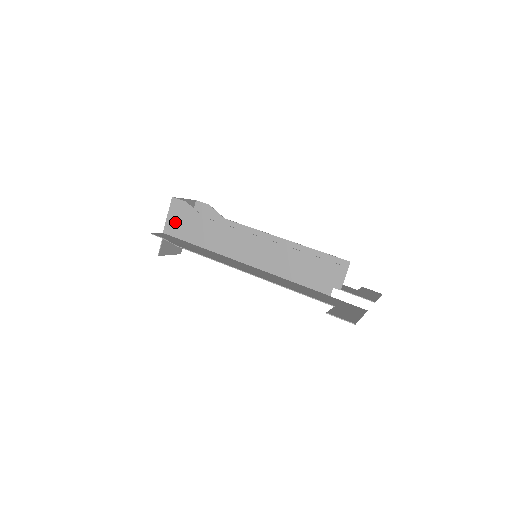
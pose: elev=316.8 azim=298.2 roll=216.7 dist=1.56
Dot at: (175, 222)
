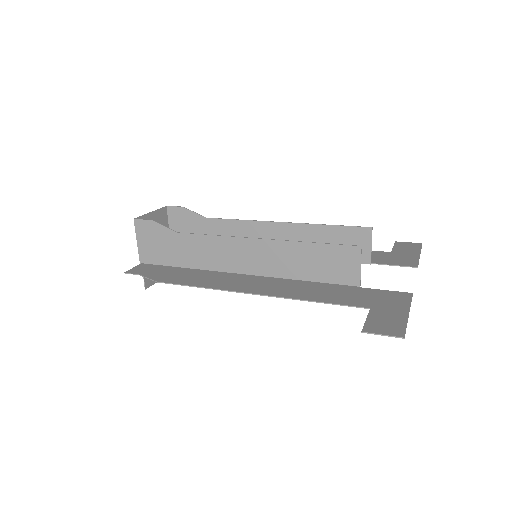
Dot at: (148, 247)
